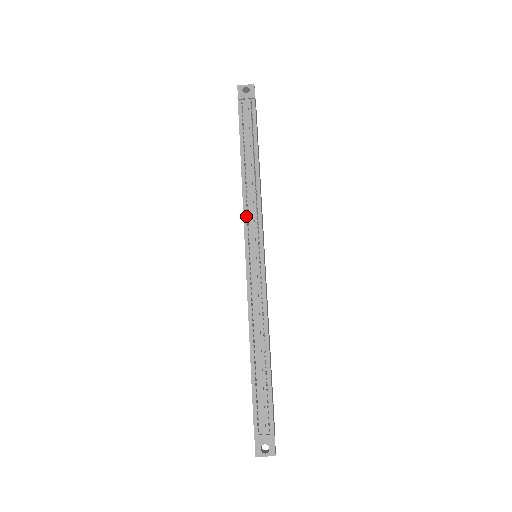
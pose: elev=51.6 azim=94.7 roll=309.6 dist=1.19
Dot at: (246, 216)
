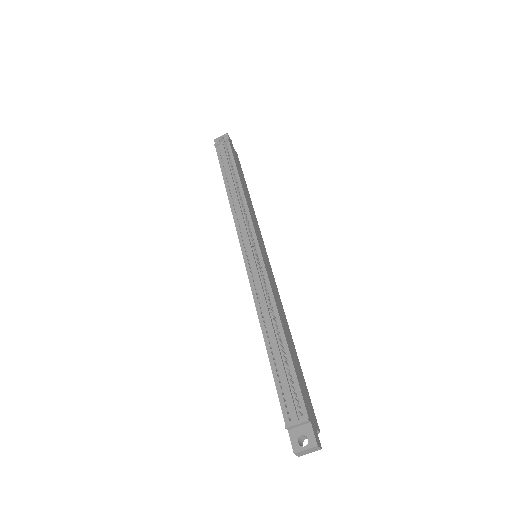
Dot at: (237, 223)
